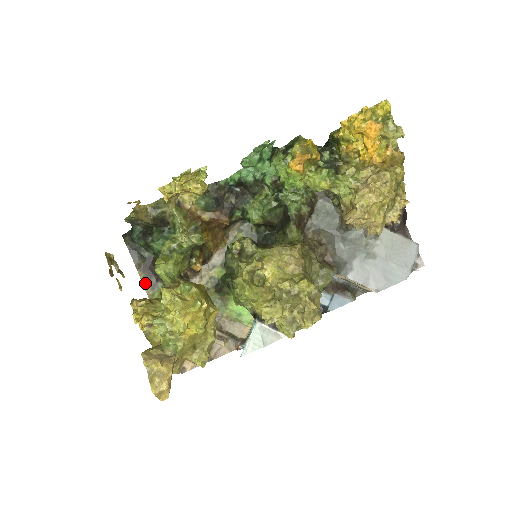
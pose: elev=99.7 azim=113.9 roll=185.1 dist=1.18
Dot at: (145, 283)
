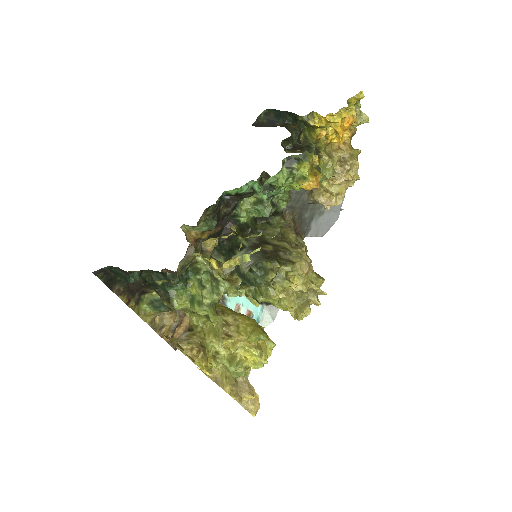
Dot at: (129, 303)
